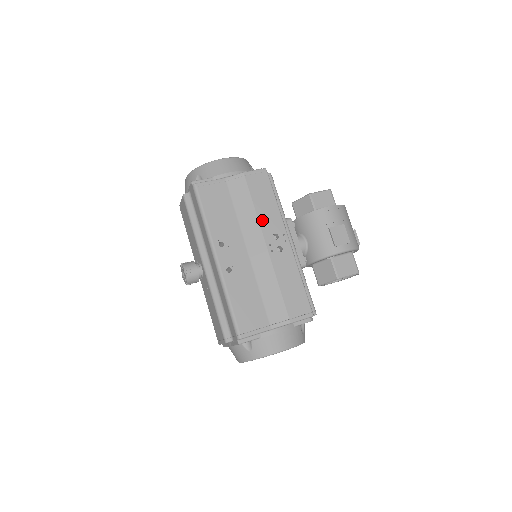
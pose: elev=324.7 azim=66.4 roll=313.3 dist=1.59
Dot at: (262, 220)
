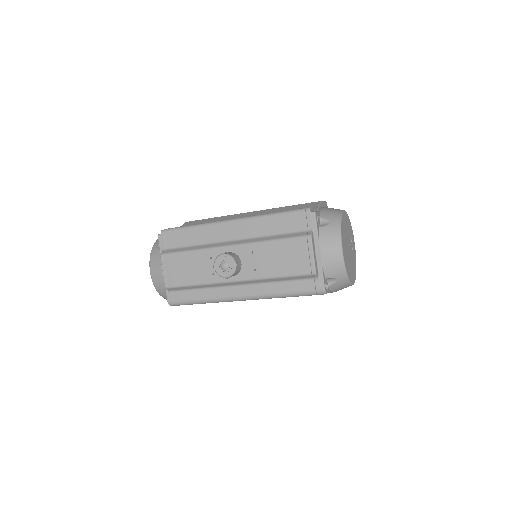
Dot at: occluded
